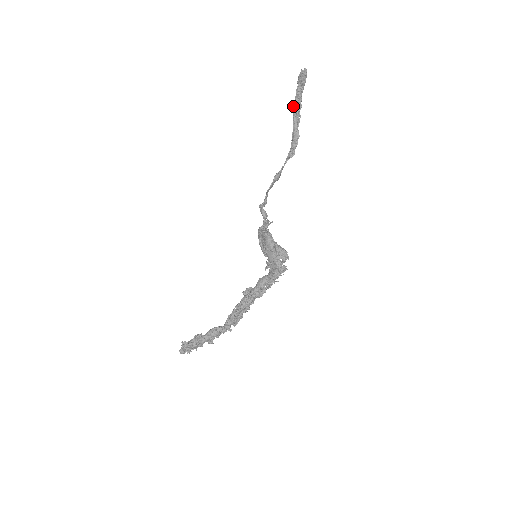
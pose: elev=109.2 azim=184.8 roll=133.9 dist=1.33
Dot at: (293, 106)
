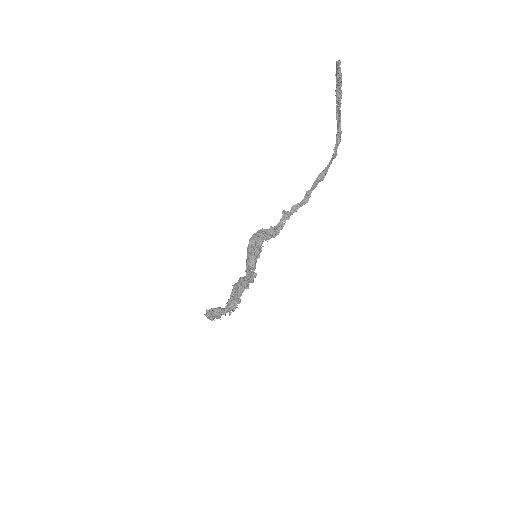
Dot at: (336, 101)
